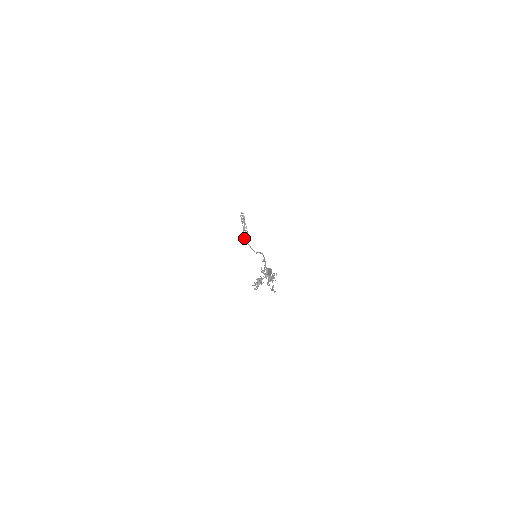
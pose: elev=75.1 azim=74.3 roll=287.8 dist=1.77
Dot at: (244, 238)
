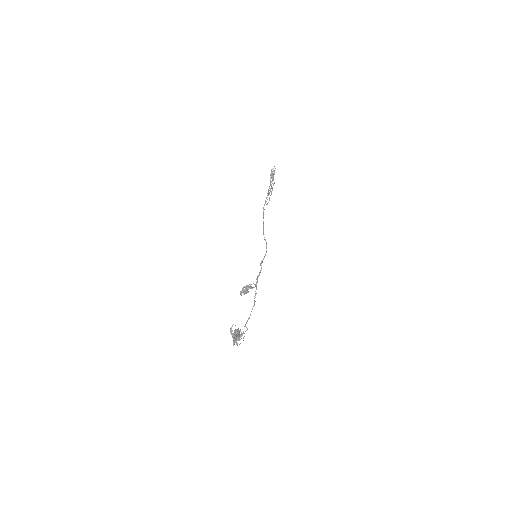
Dot at: occluded
